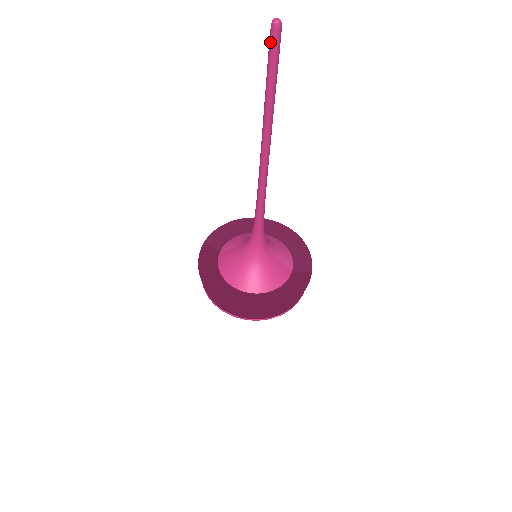
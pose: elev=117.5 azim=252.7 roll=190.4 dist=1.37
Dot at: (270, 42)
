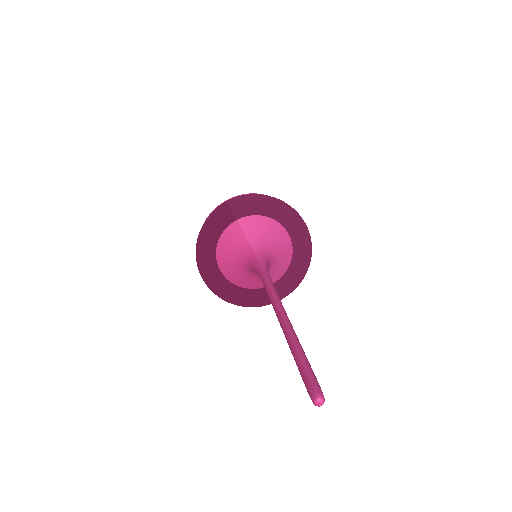
Dot at: (307, 386)
